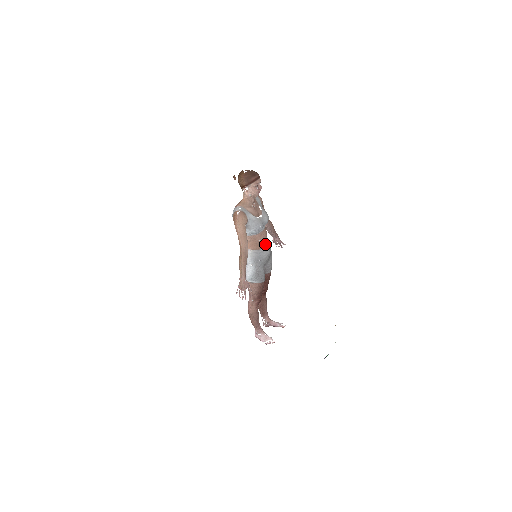
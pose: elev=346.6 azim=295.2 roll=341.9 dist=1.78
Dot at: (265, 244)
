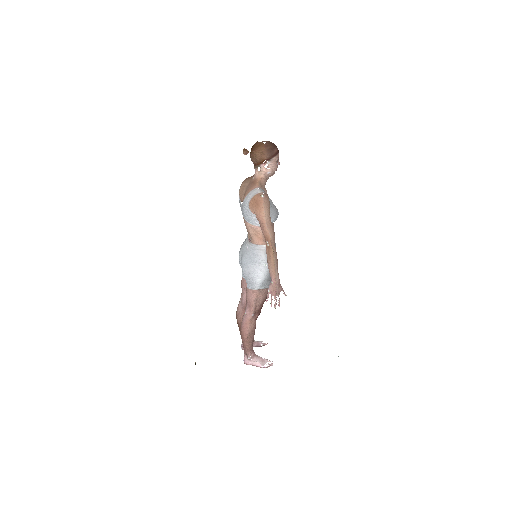
Dot at: occluded
